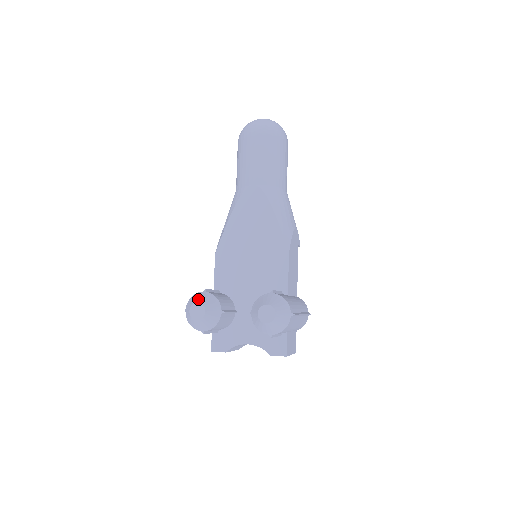
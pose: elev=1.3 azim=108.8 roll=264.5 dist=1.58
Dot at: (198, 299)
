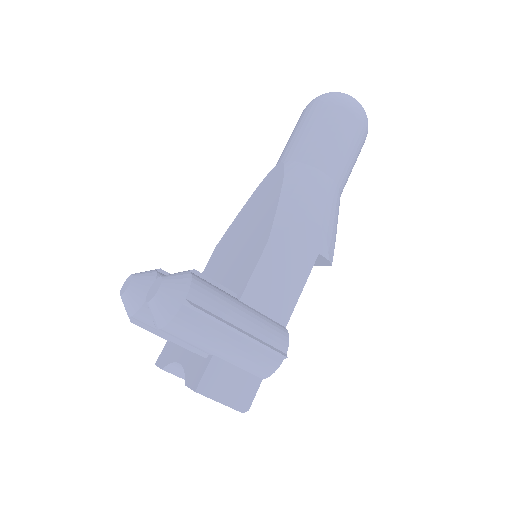
Dot at: occluded
